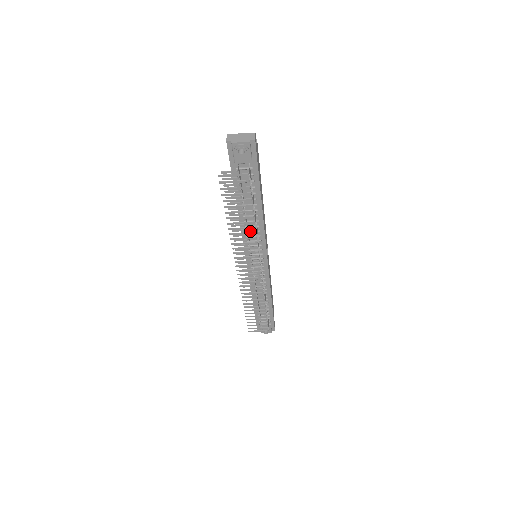
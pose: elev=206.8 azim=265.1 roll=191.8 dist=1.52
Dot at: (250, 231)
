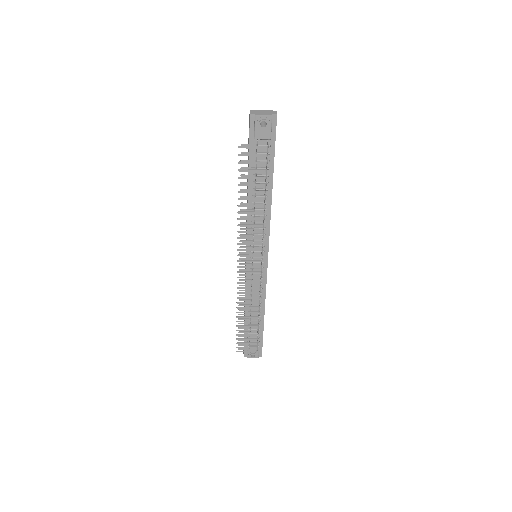
Dot at: (256, 221)
